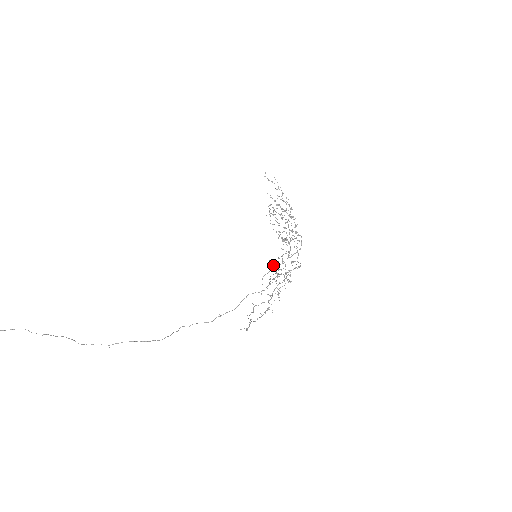
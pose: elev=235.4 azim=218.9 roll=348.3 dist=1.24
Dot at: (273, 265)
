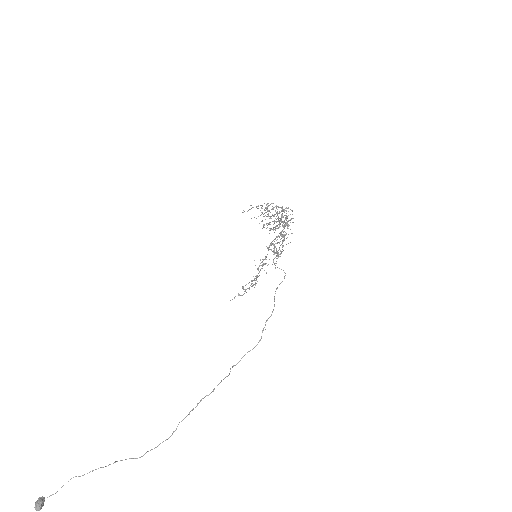
Dot at: (271, 245)
